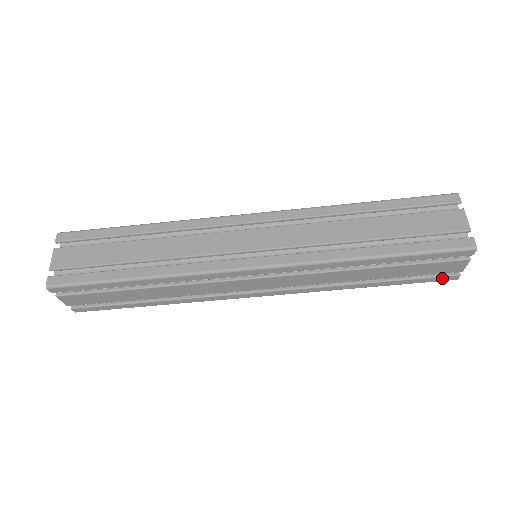
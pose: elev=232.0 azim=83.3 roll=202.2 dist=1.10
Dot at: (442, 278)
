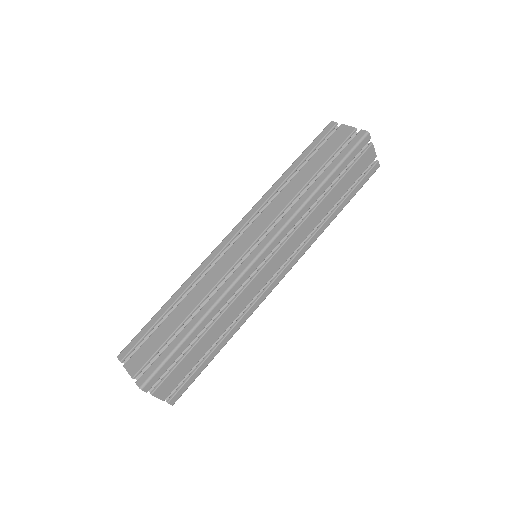
Dot at: (371, 172)
